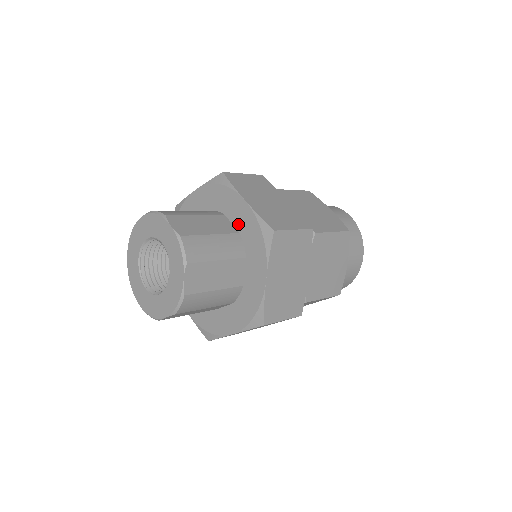
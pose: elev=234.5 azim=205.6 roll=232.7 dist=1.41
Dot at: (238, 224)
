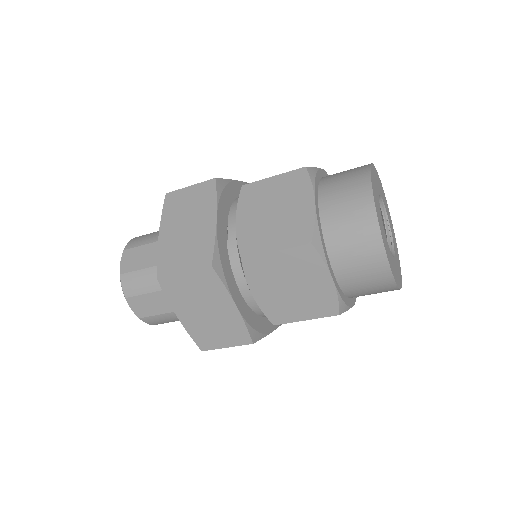
Dot at: occluded
